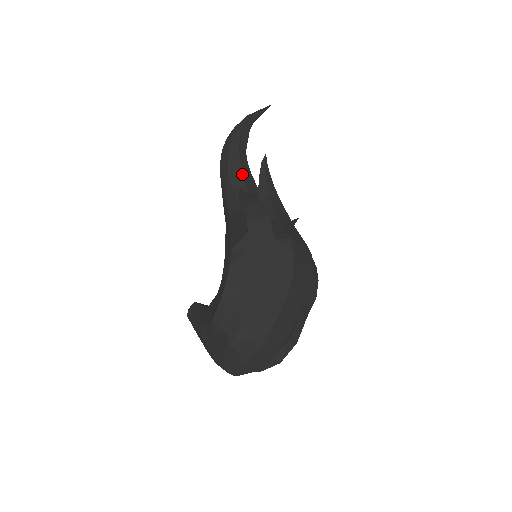
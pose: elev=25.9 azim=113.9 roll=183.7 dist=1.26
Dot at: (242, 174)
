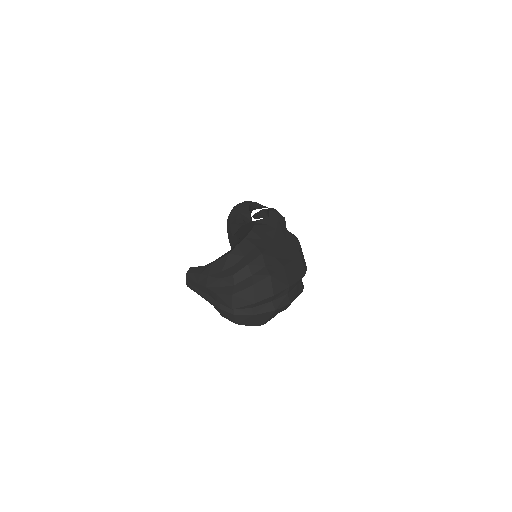
Dot at: (250, 217)
